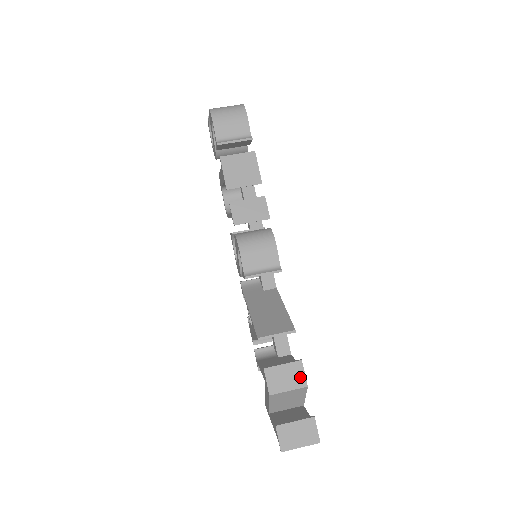
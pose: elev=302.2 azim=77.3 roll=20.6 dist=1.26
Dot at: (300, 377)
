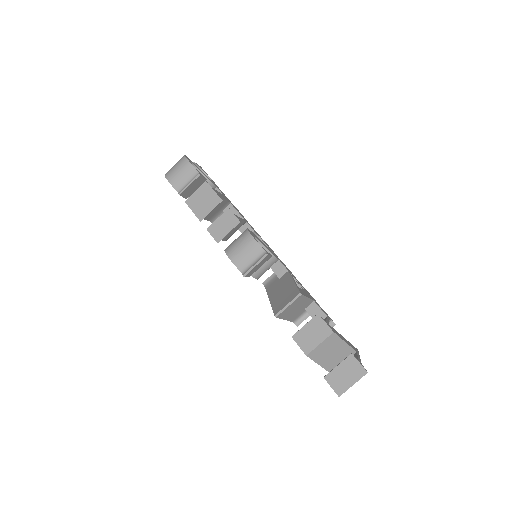
Dot at: (323, 328)
